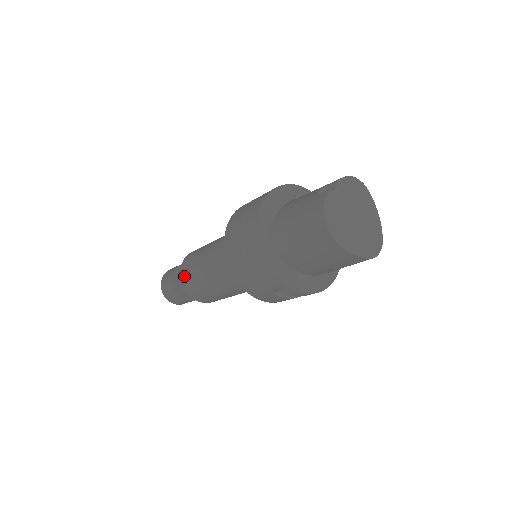
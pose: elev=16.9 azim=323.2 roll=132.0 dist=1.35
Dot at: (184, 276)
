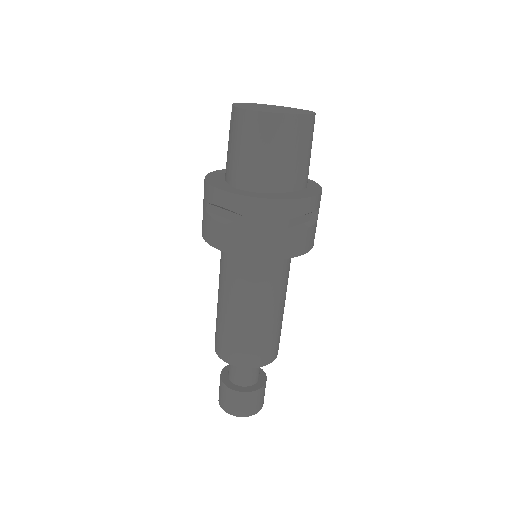
Dot at: (229, 356)
